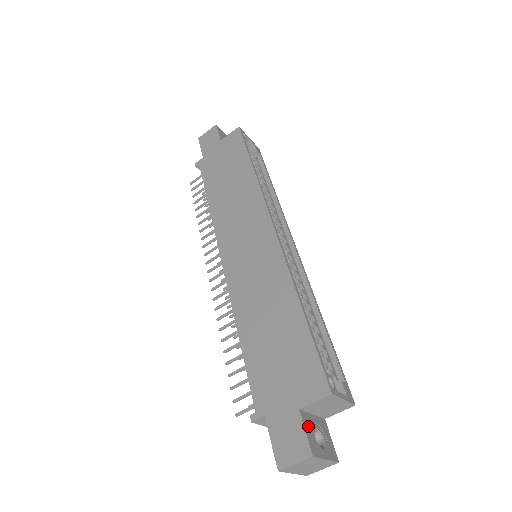
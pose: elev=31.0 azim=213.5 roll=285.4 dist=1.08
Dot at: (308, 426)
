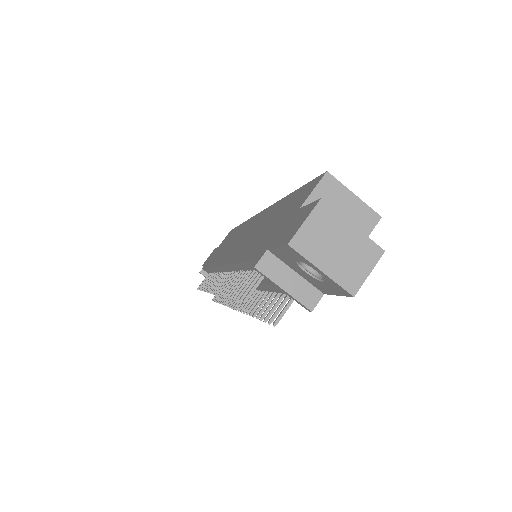
Dot at: occluded
